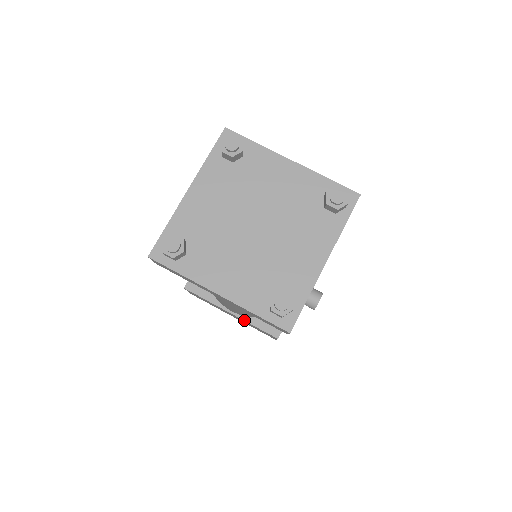
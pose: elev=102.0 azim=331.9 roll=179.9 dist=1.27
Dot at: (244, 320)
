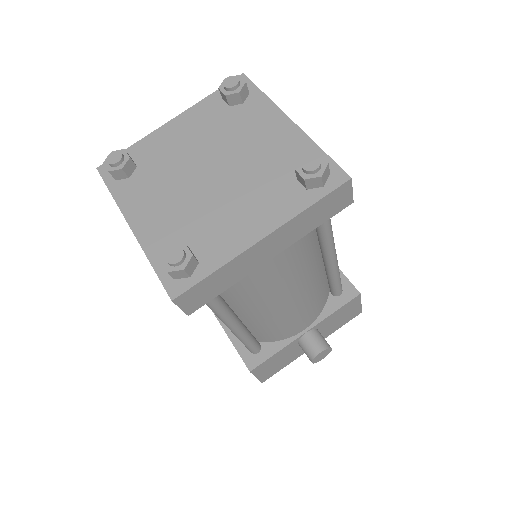
Dot at: (226, 333)
